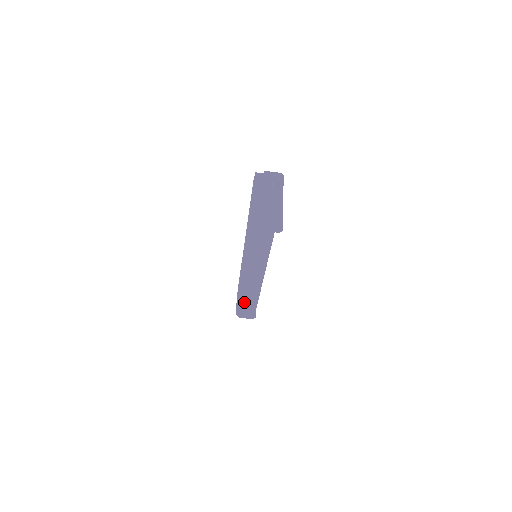
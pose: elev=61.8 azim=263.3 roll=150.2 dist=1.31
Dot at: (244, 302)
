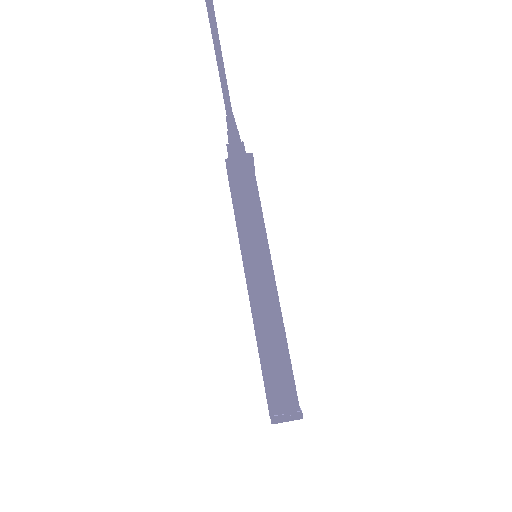
Dot at: (271, 369)
